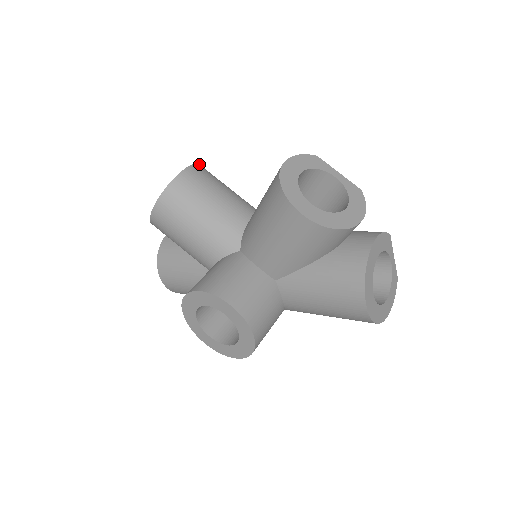
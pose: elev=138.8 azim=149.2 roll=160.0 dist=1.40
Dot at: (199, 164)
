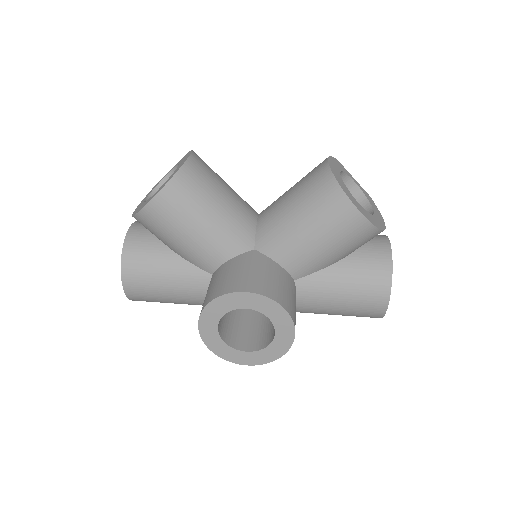
Dot at: occluded
